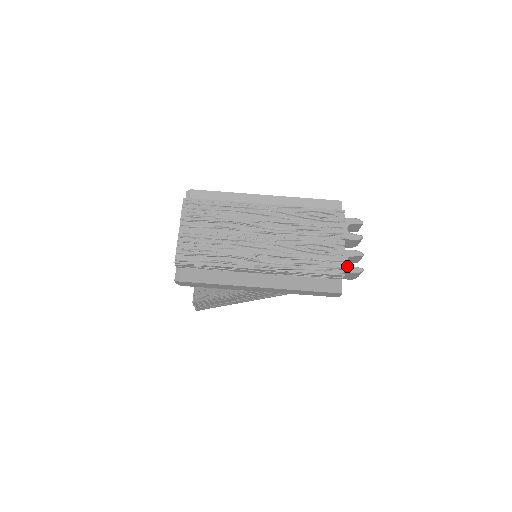
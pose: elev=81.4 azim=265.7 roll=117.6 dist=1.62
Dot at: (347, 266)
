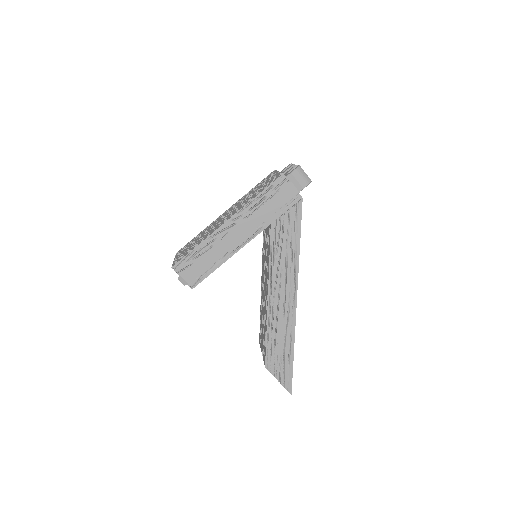
Dot at: (287, 174)
